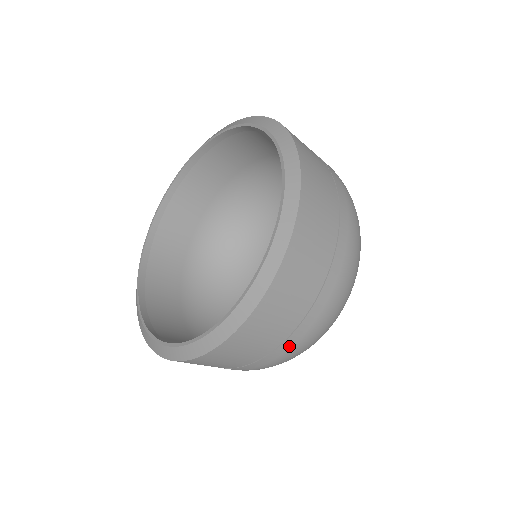
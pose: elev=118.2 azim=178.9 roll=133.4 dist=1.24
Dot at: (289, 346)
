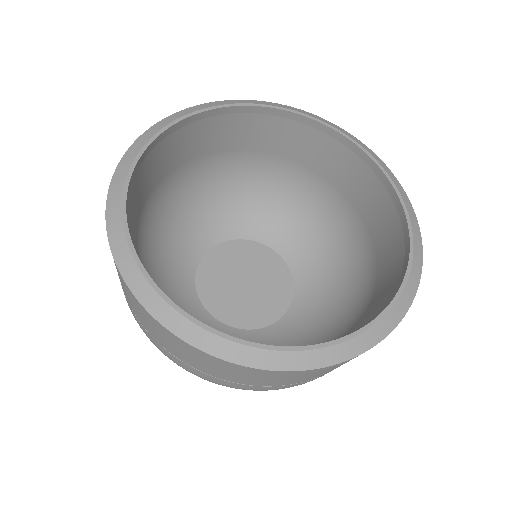
Dot at: occluded
